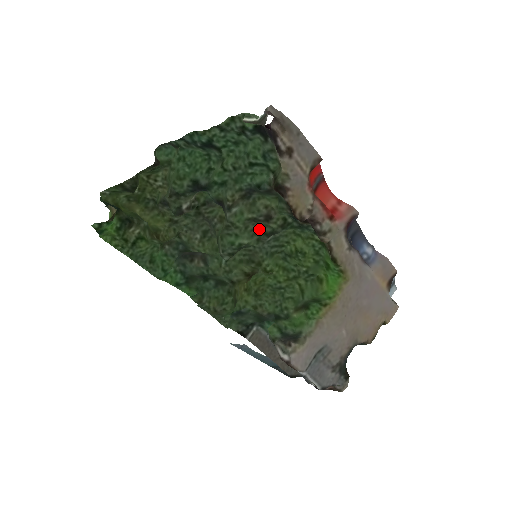
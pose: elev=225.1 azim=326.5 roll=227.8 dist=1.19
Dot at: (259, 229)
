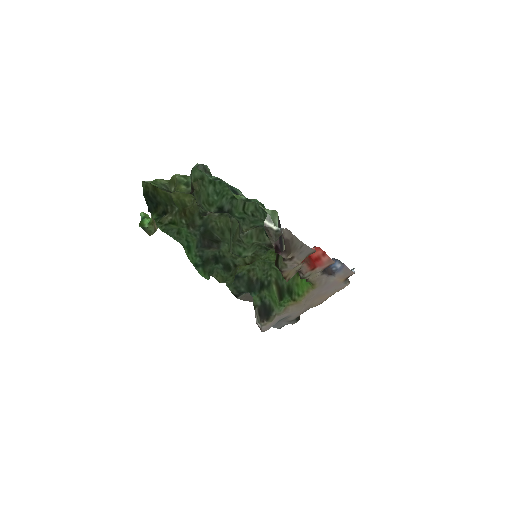
Dot at: occluded
